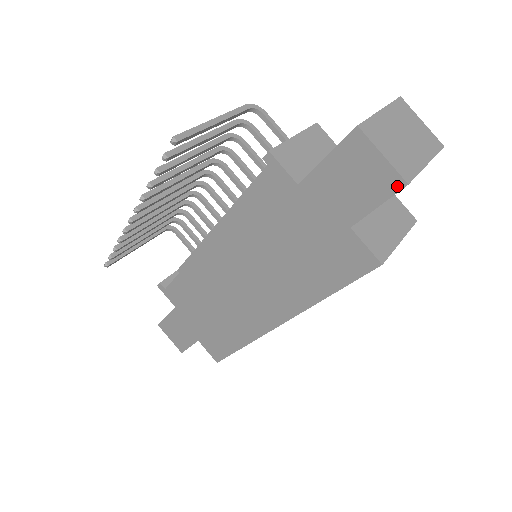
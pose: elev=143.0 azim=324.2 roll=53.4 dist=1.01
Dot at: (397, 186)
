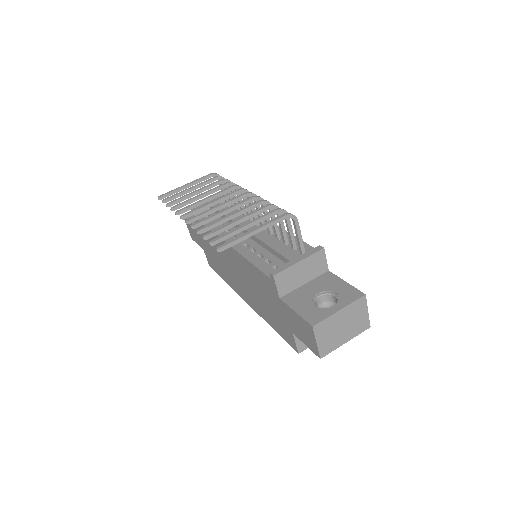
Dot at: (316, 354)
